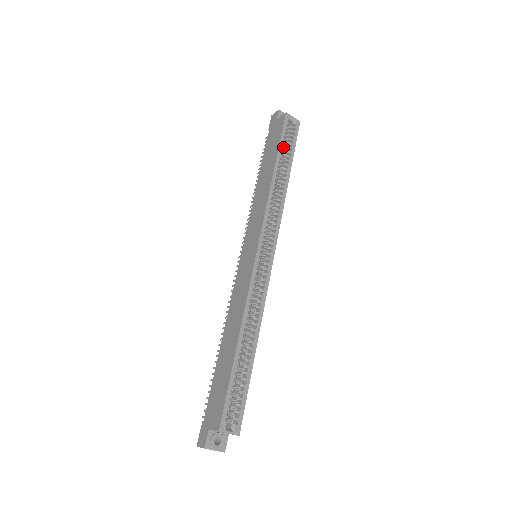
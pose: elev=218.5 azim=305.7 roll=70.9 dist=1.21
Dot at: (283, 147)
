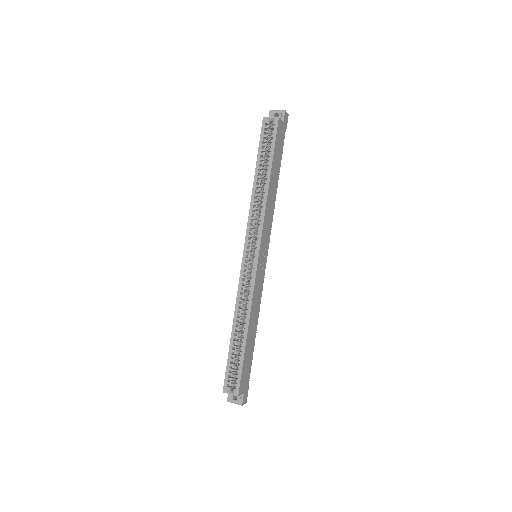
Dot at: (262, 153)
